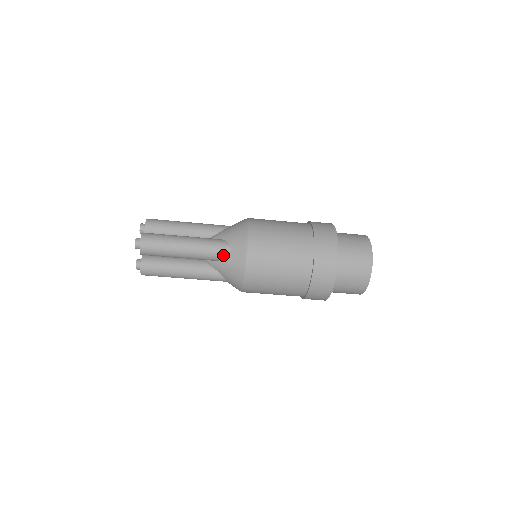
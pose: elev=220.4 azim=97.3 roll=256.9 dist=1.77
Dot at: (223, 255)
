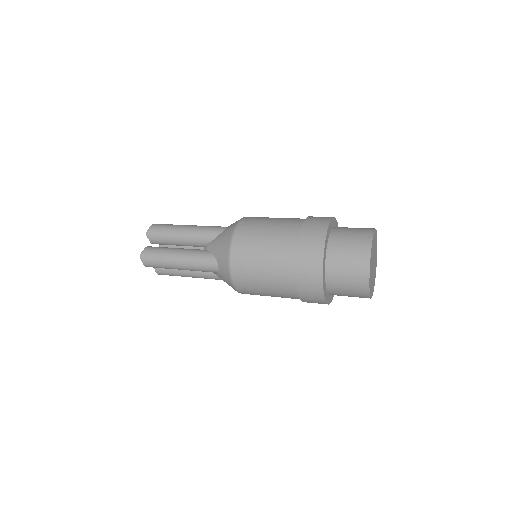
Dot at: (214, 271)
